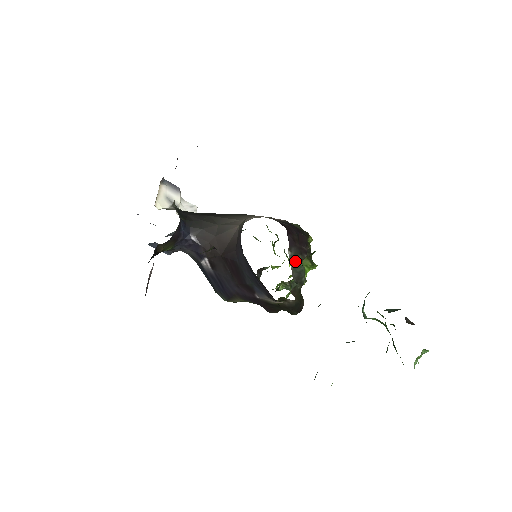
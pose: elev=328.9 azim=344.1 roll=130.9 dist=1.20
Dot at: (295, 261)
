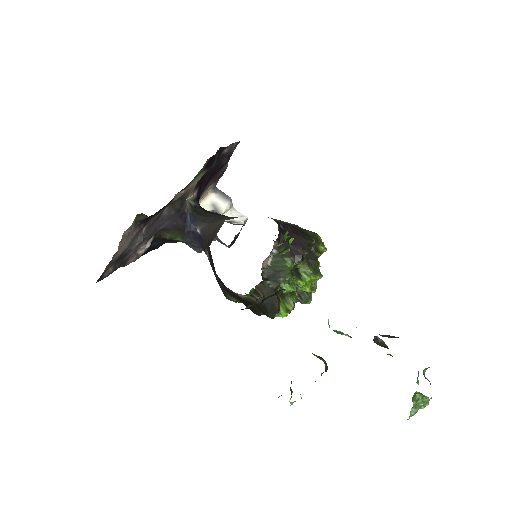
Dot at: (278, 260)
